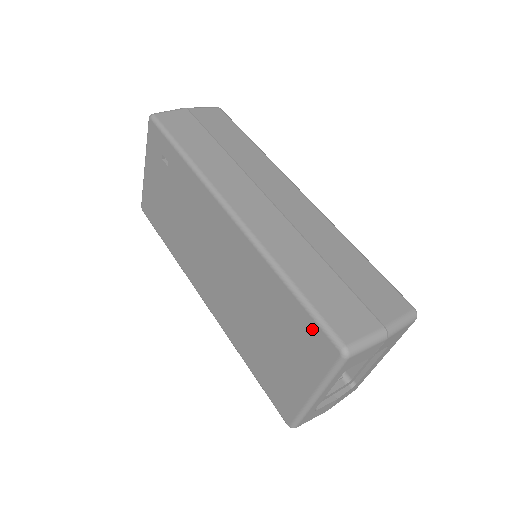
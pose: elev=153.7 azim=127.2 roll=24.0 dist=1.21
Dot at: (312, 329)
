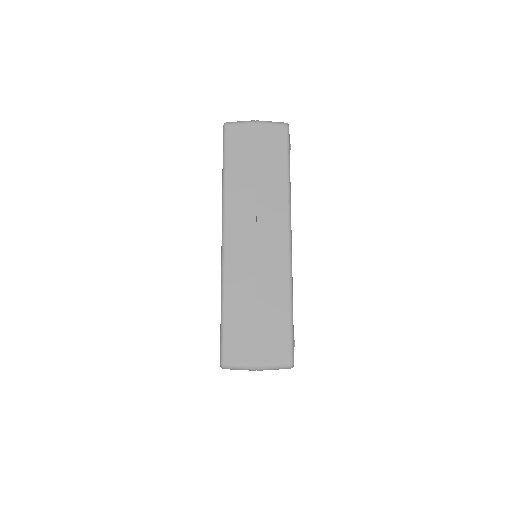
Dot at: occluded
